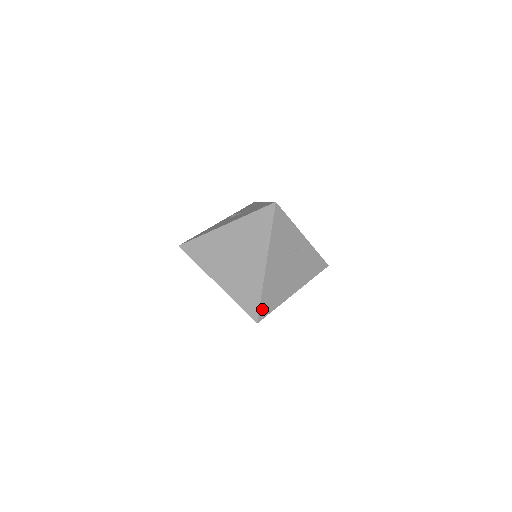
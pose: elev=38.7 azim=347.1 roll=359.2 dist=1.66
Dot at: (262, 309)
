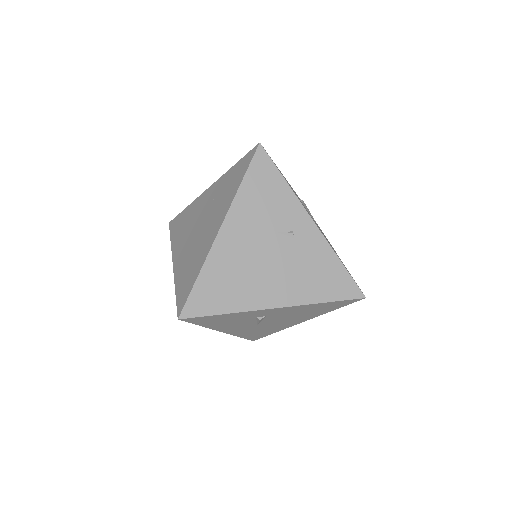
Dot at: (194, 300)
